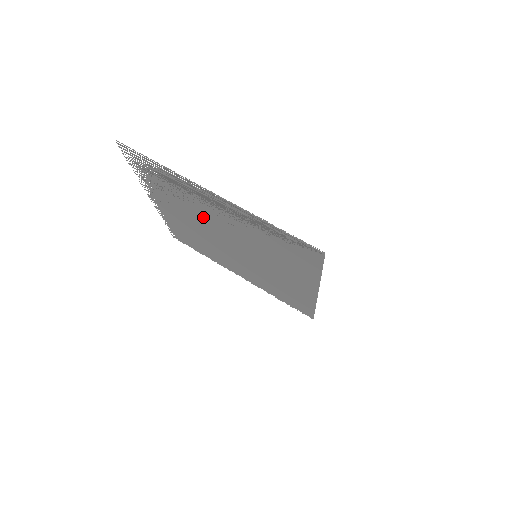
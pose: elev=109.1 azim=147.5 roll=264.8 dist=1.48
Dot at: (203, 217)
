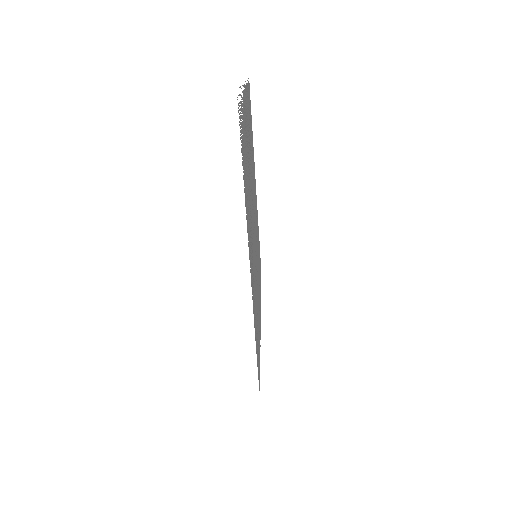
Dot at: (250, 198)
